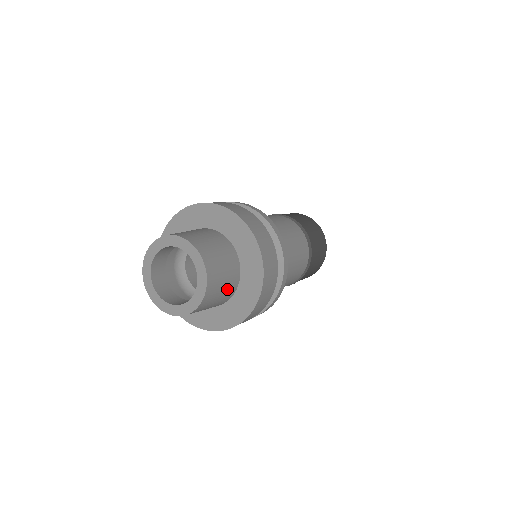
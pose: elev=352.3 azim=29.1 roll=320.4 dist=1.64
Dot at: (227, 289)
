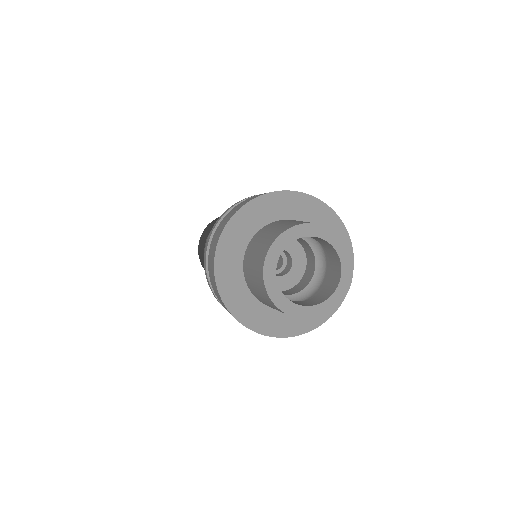
Dot at: occluded
